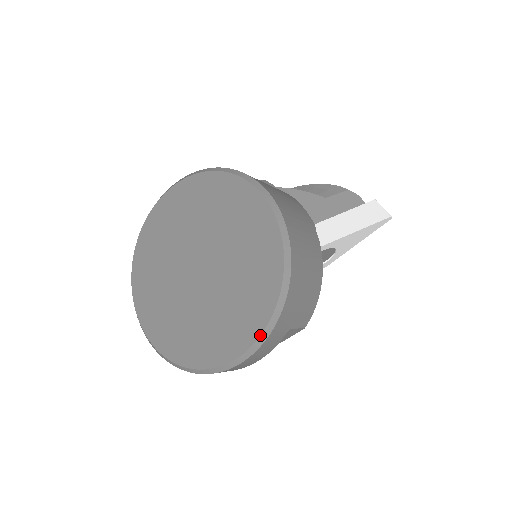
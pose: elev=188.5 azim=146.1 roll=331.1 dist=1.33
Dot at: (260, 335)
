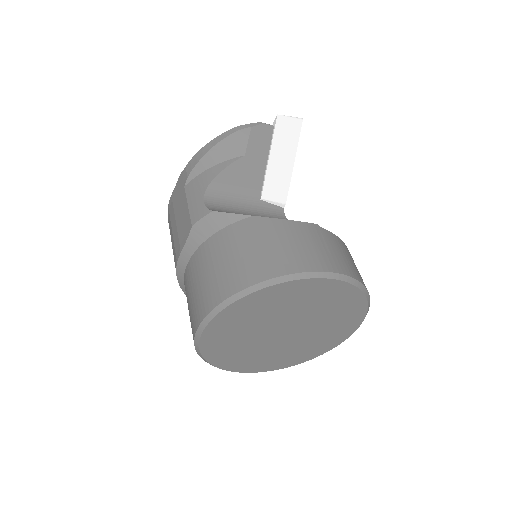
Dot at: occluded
